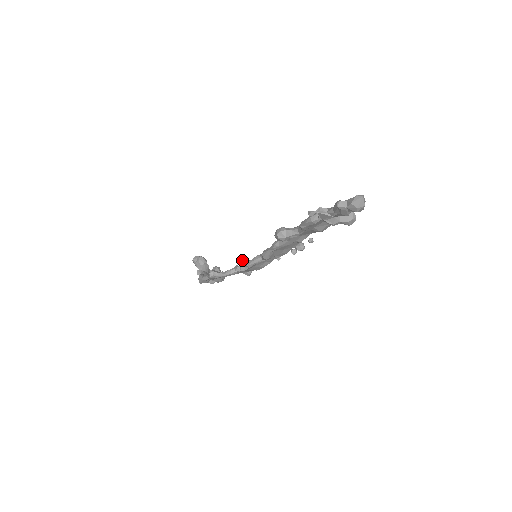
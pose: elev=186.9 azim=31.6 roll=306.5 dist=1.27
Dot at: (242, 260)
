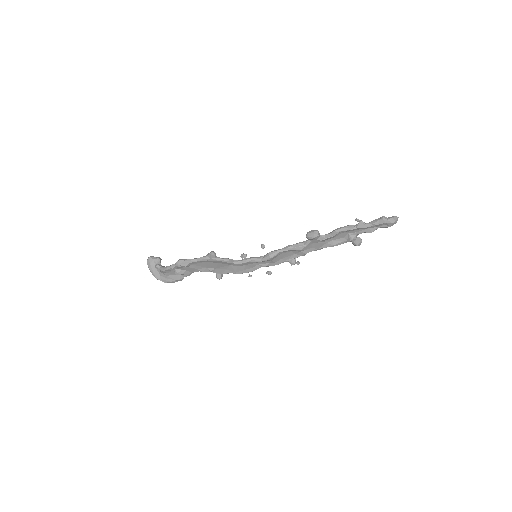
Dot at: (263, 245)
